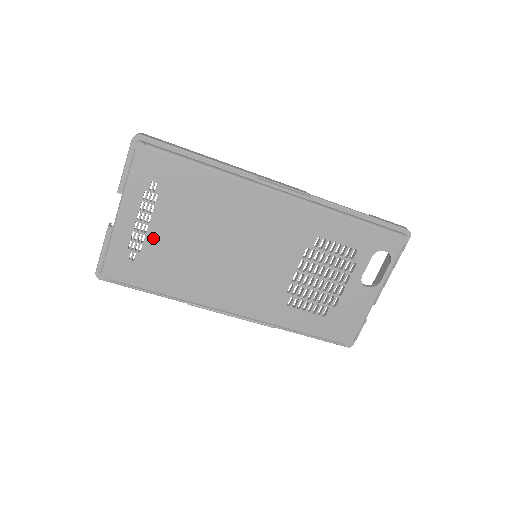
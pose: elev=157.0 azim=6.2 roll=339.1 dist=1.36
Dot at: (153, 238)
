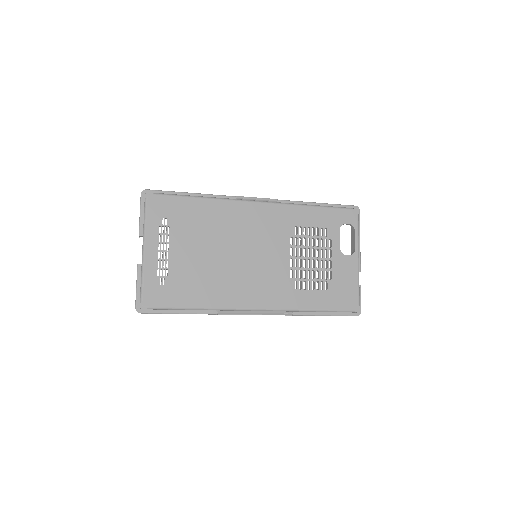
Dot at: (174, 262)
